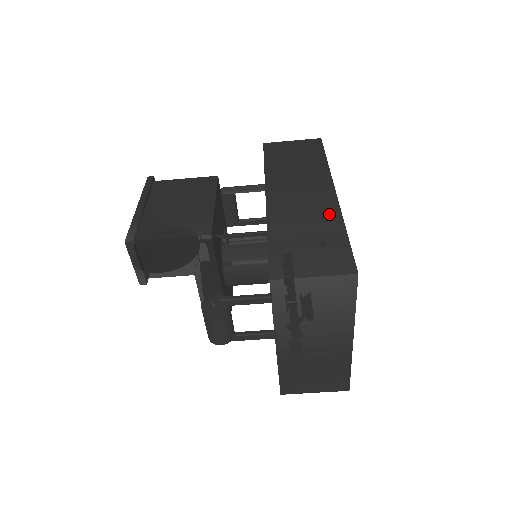
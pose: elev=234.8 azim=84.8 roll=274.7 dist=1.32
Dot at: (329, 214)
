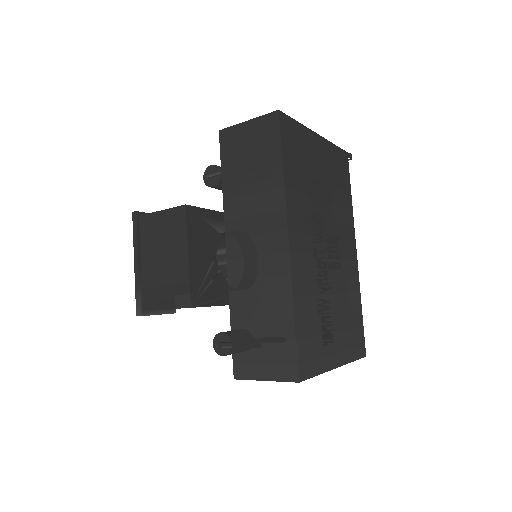
Dot at: (280, 286)
